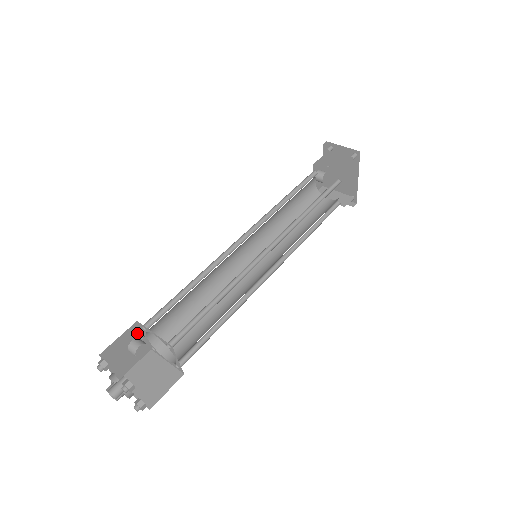
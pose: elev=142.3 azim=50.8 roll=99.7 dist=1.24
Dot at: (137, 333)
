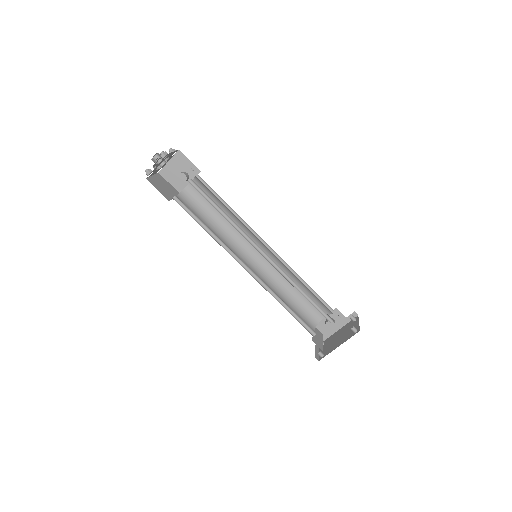
Dot at: (192, 176)
